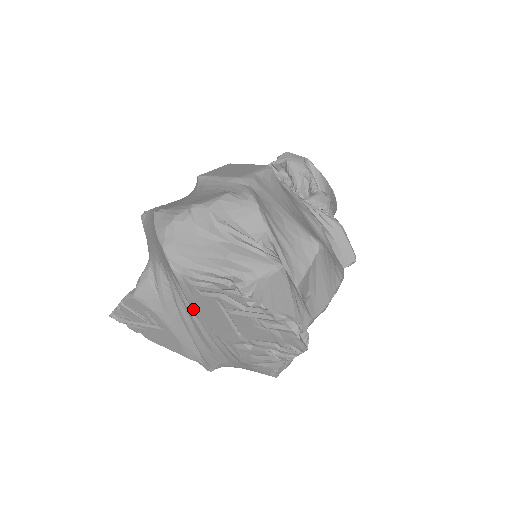
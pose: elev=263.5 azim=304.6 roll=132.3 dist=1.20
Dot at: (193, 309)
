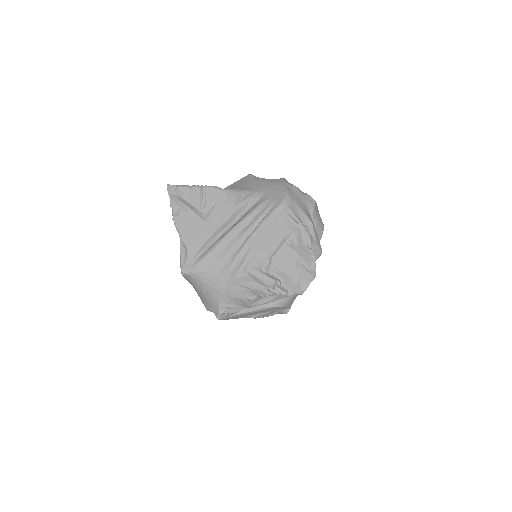
Dot at: (261, 225)
